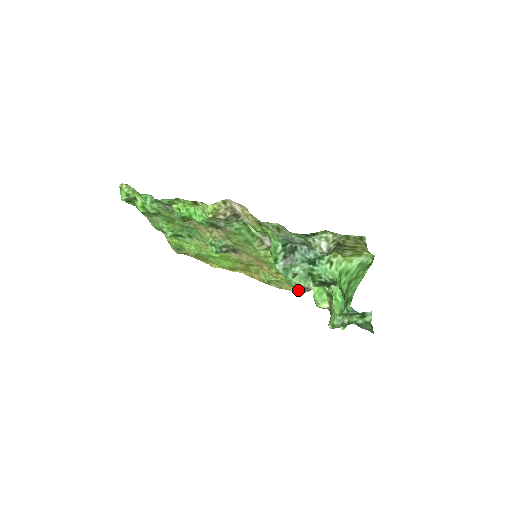
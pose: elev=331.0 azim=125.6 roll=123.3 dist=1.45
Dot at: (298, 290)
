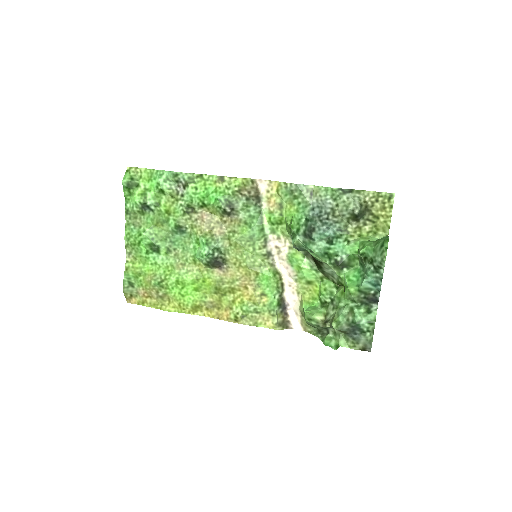
Dot at: (277, 323)
